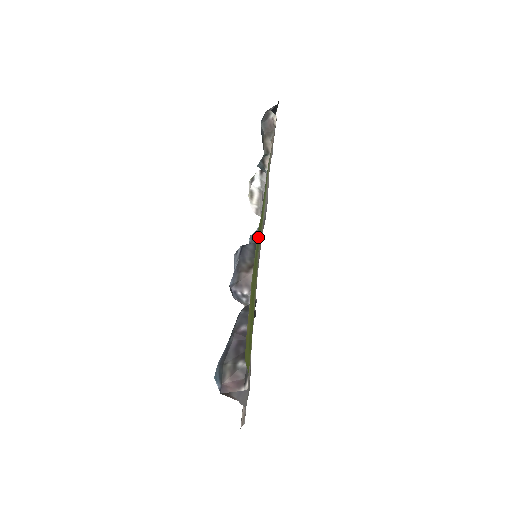
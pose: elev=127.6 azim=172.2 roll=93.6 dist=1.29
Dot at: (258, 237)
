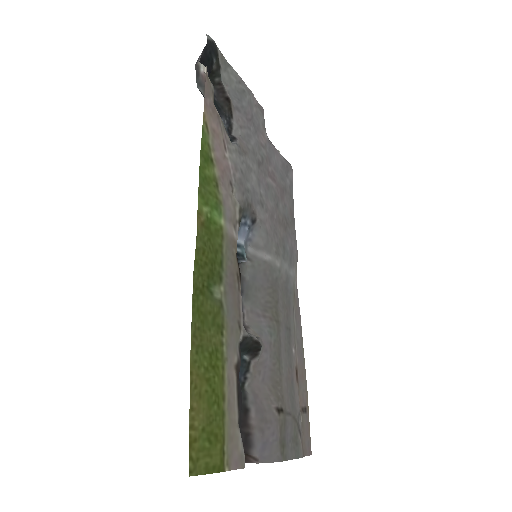
Dot at: (205, 272)
